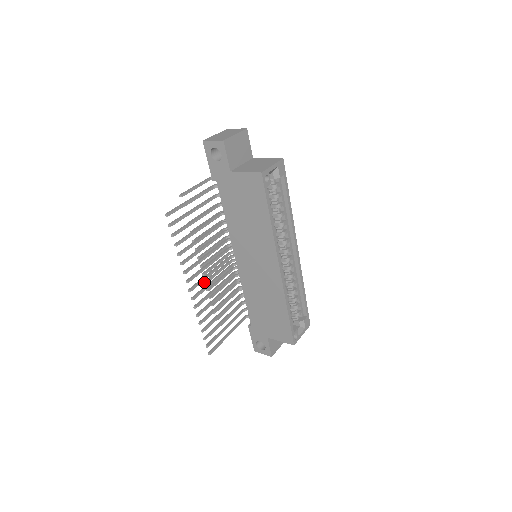
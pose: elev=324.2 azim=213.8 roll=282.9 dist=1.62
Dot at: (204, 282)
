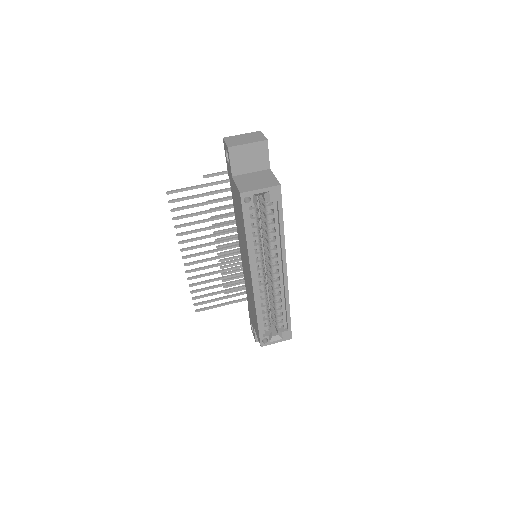
Dot at: (217, 253)
